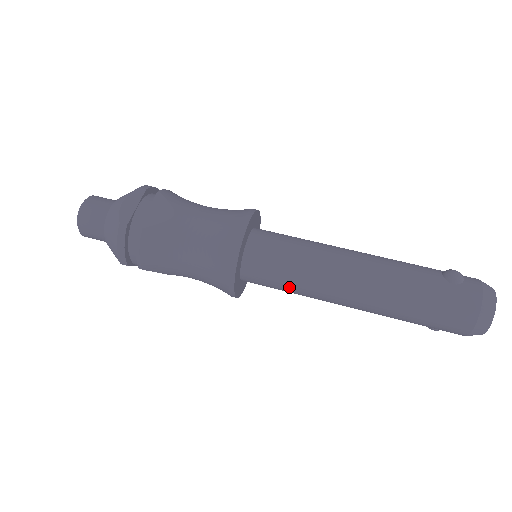
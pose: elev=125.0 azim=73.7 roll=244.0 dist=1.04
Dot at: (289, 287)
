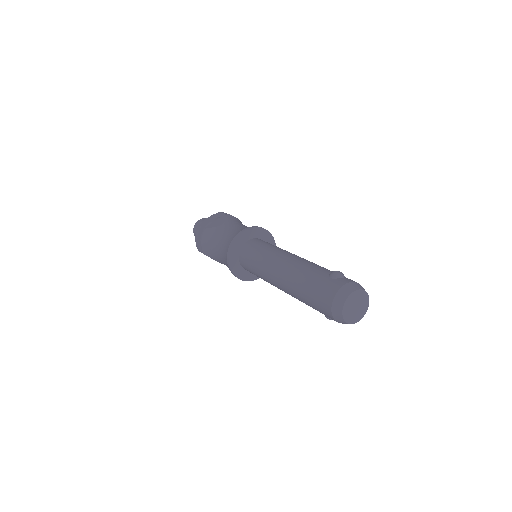
Dot at: (256, 272)
